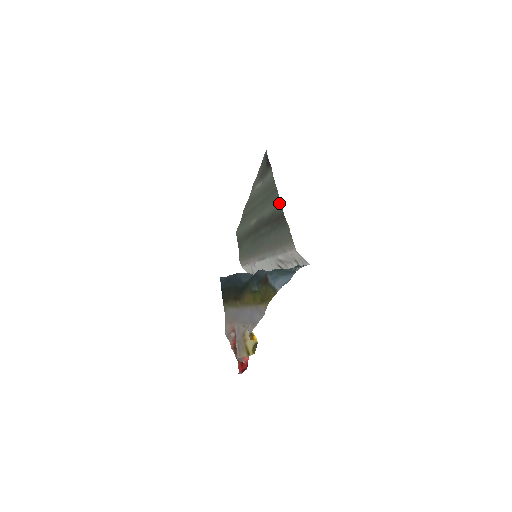
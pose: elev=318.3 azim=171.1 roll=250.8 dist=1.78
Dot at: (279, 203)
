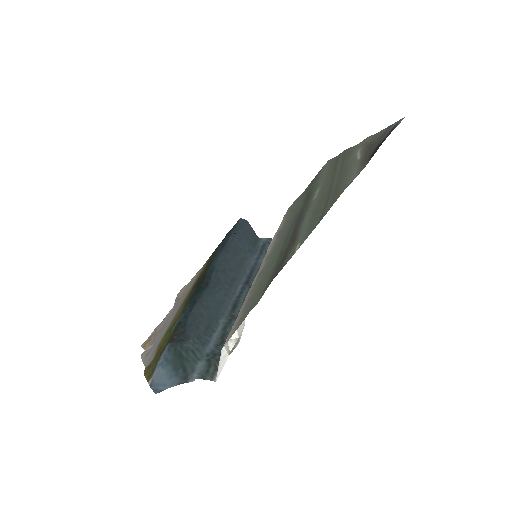
Dot at: (298, 246)
